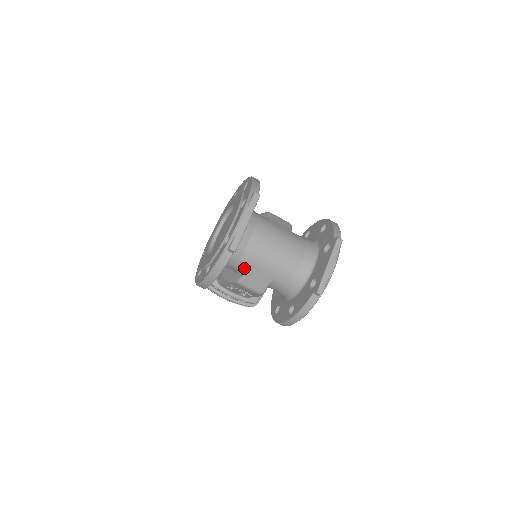
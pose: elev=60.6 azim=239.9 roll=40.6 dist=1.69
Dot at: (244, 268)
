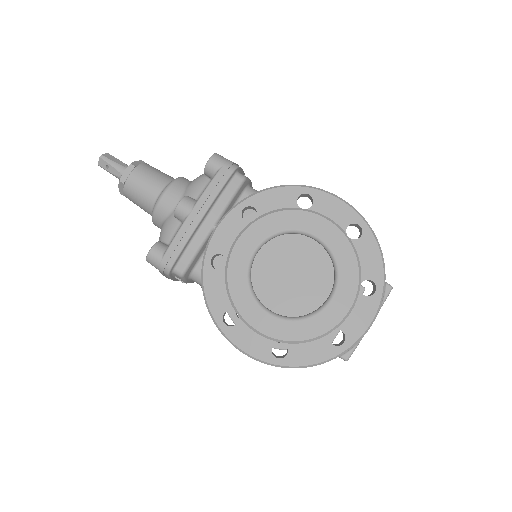
Dot at: occluded
